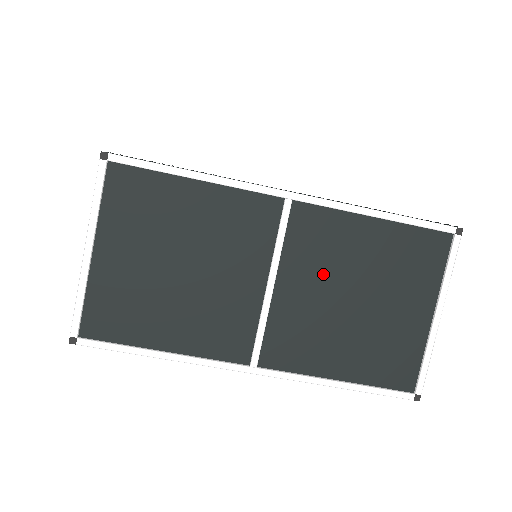
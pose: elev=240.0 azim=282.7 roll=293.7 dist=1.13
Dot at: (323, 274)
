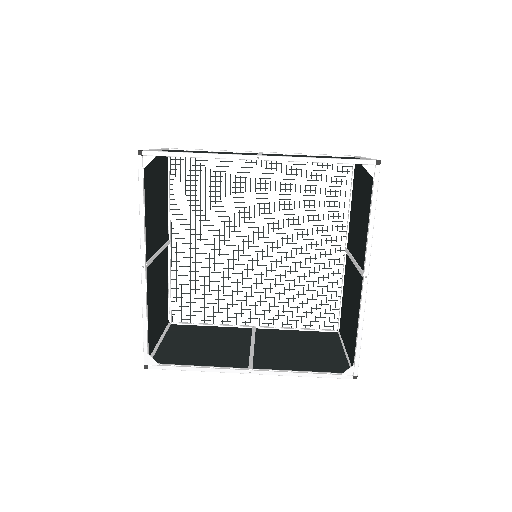
Dot at: occluded
